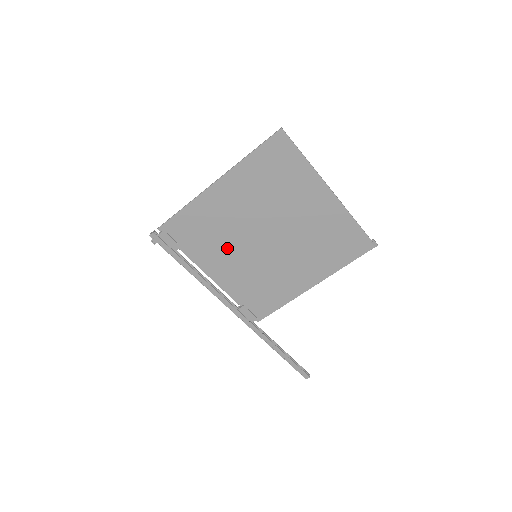
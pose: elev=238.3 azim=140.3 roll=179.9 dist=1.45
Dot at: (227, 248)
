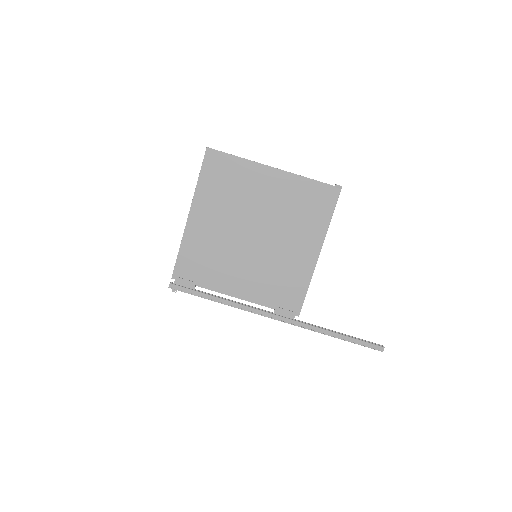
Dot at: (230, 263)
